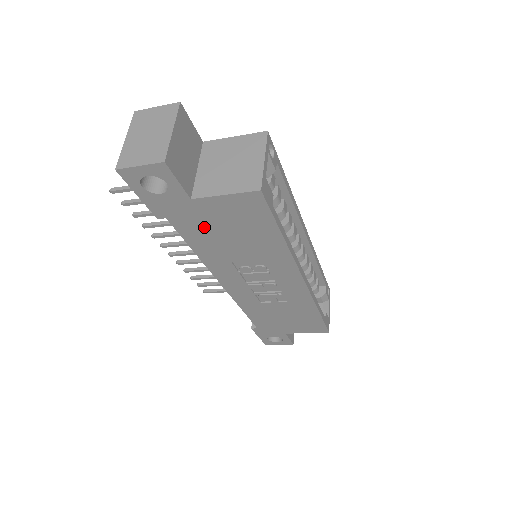
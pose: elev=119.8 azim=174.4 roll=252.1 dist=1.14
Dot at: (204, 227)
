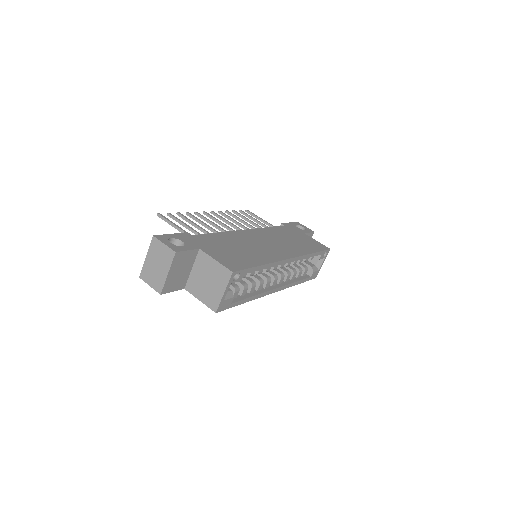
Dot at: occluded
